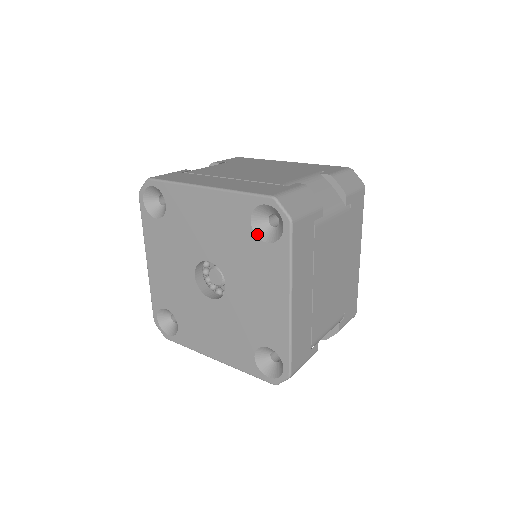
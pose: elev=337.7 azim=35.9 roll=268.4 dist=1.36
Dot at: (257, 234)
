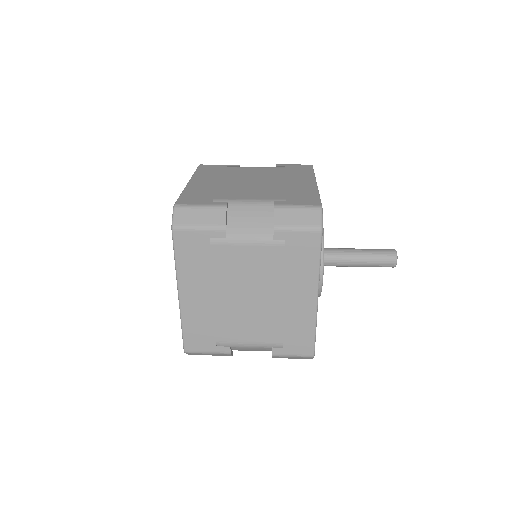
Dot at: occluded
